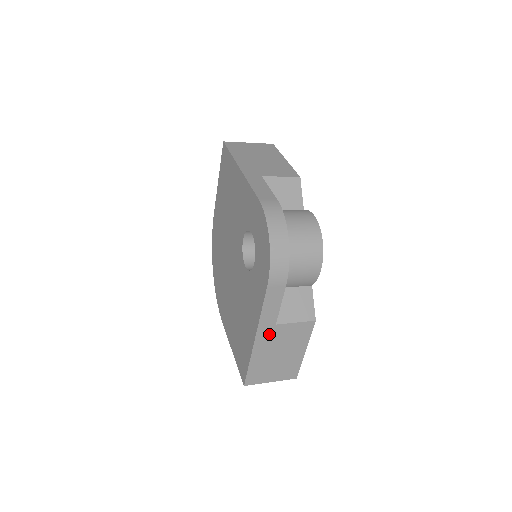
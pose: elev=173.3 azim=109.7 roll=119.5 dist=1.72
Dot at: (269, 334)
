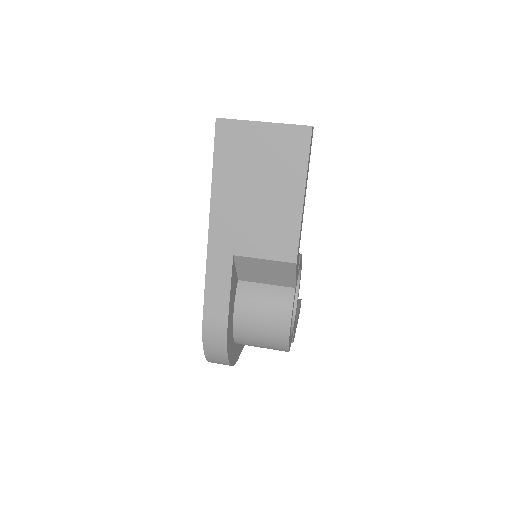
Dot at: occluded
